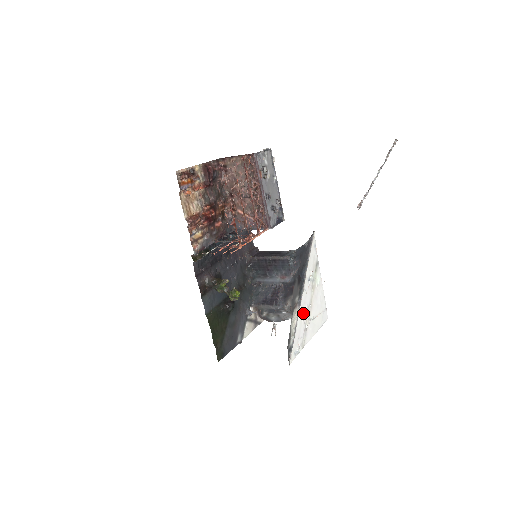
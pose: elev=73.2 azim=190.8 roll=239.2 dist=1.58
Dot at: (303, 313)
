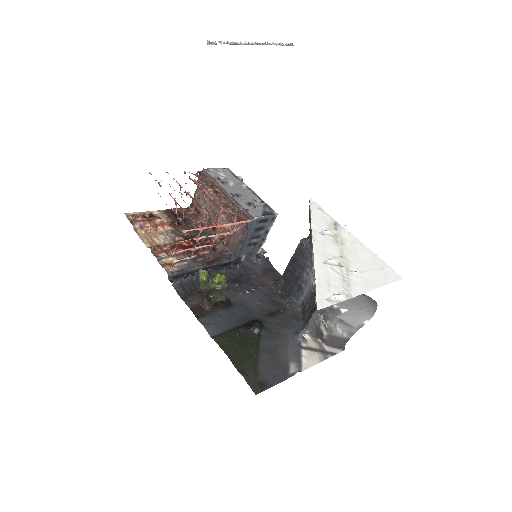
Dot at: (326, 262)
